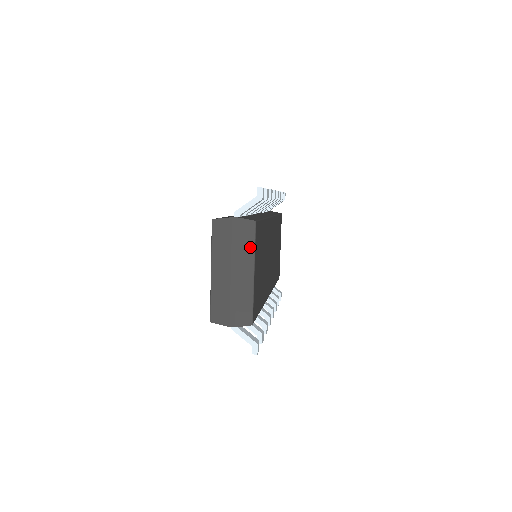
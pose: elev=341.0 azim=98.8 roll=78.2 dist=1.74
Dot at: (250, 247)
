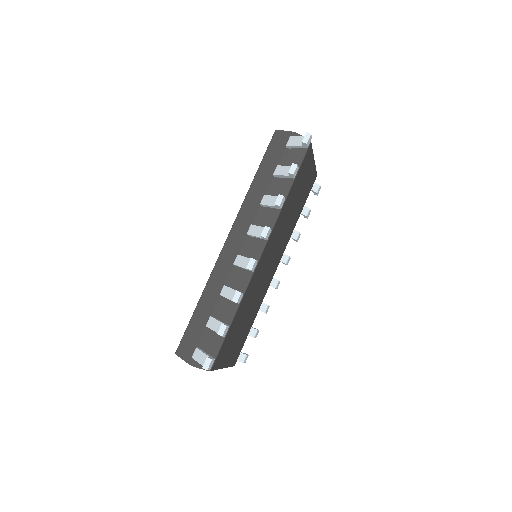
Dot at: occluded
